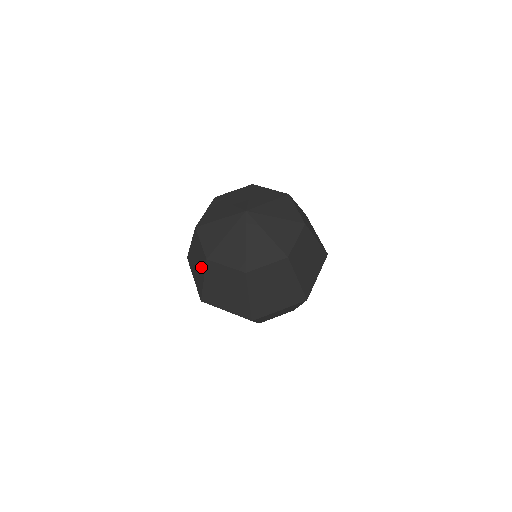
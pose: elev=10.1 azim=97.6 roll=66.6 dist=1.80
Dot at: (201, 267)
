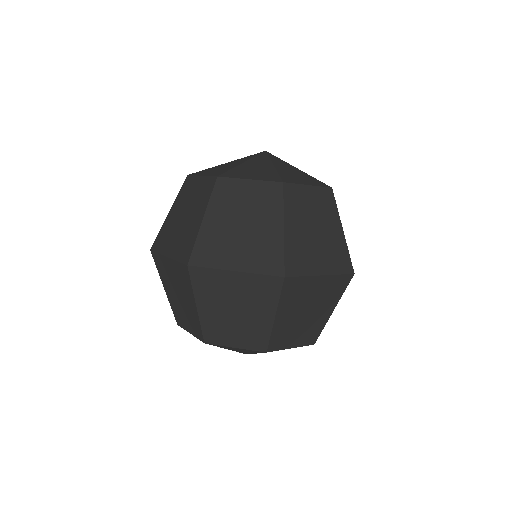
Dot at: (198, 207)
